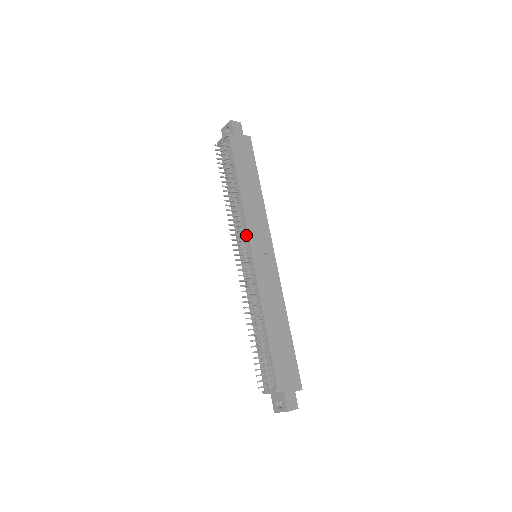
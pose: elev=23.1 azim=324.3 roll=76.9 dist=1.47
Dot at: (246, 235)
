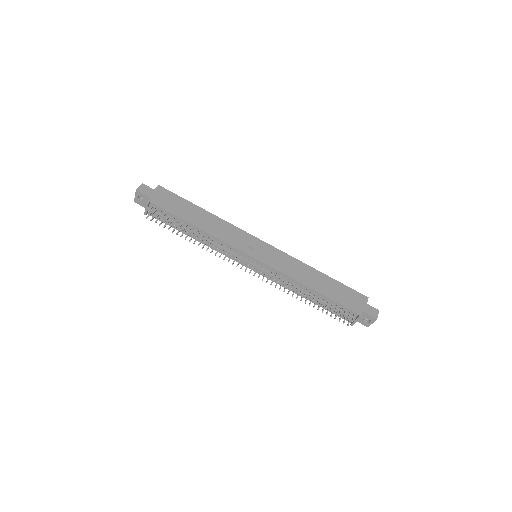
Dot at: (238, 252)
